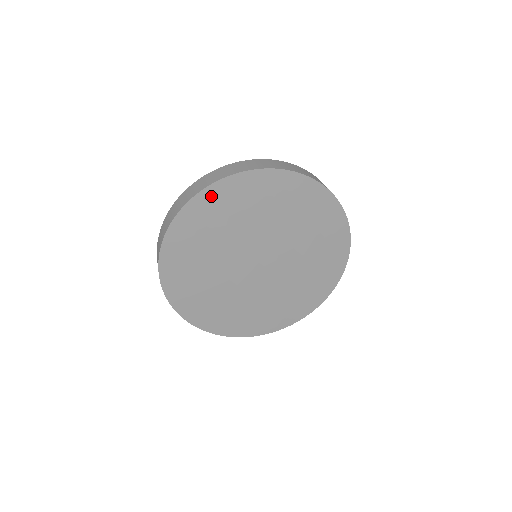
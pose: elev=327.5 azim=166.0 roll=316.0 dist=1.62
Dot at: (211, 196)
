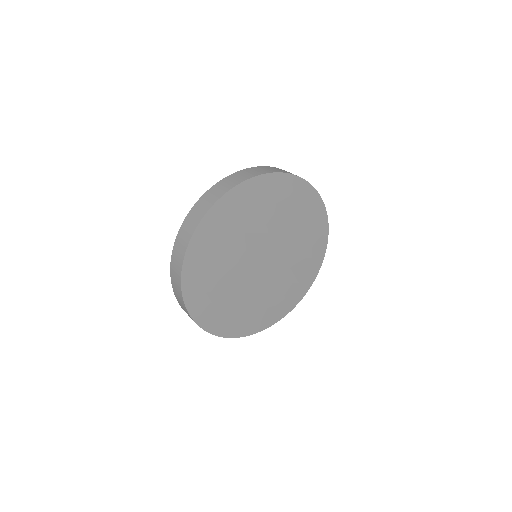
Dot at: (199, 241)
